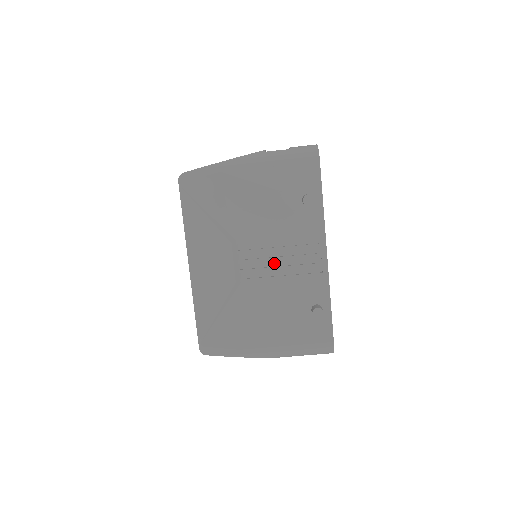
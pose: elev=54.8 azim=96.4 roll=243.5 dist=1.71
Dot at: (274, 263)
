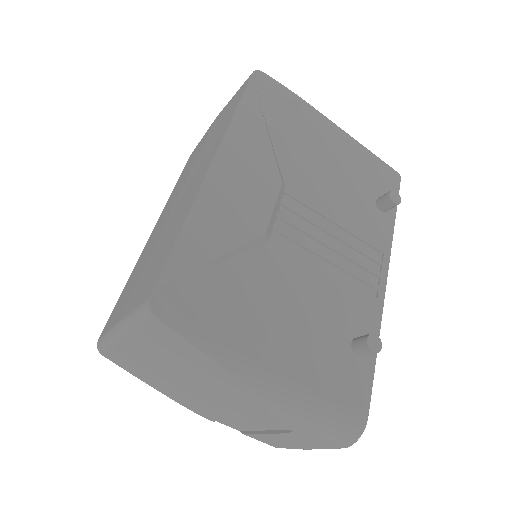
Dot at: (321, 247)
